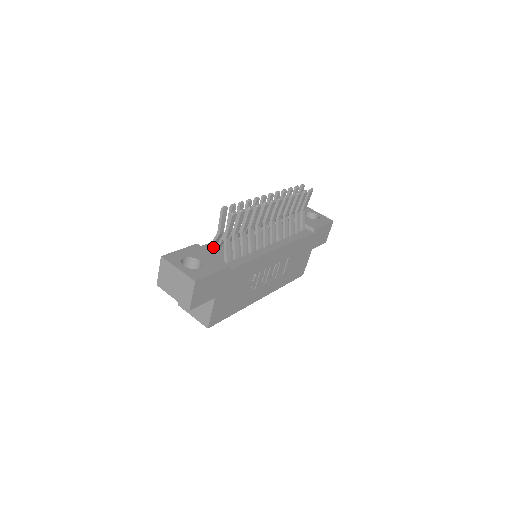
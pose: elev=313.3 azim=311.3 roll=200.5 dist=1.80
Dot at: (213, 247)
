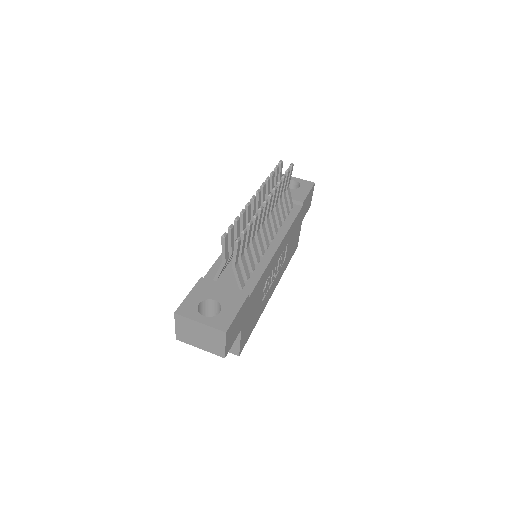
Dot at: (219, 275)
